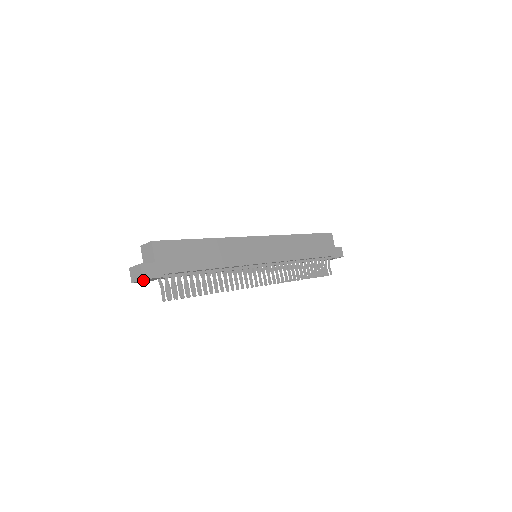
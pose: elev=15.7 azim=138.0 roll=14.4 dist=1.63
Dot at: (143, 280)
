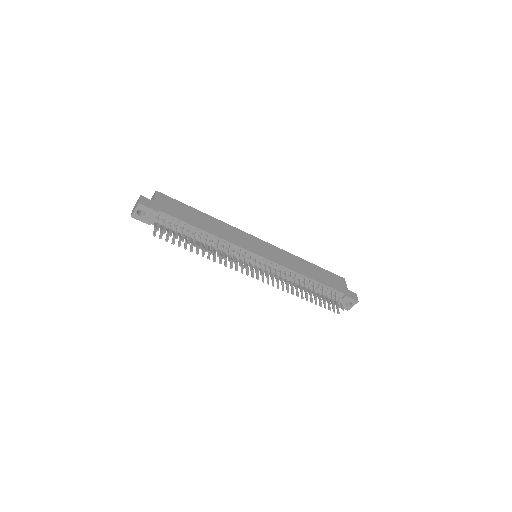
Dot at: (141, 216)
